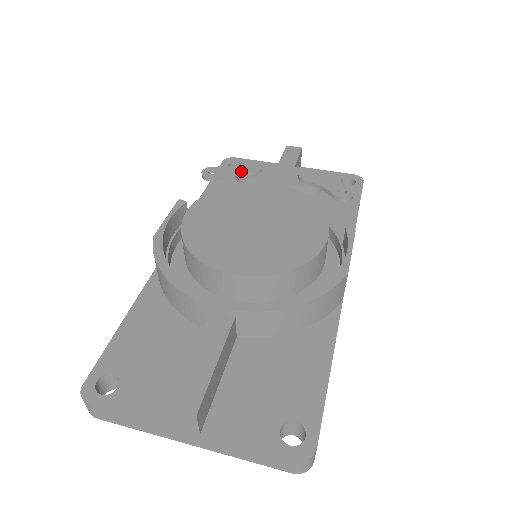
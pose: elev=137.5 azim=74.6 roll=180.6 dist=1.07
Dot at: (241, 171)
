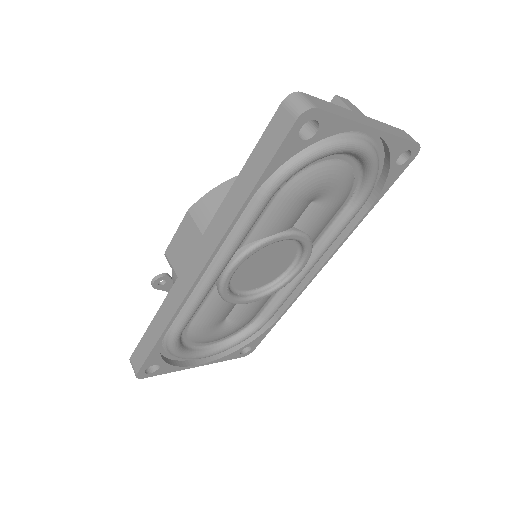
Dot at: occluded
